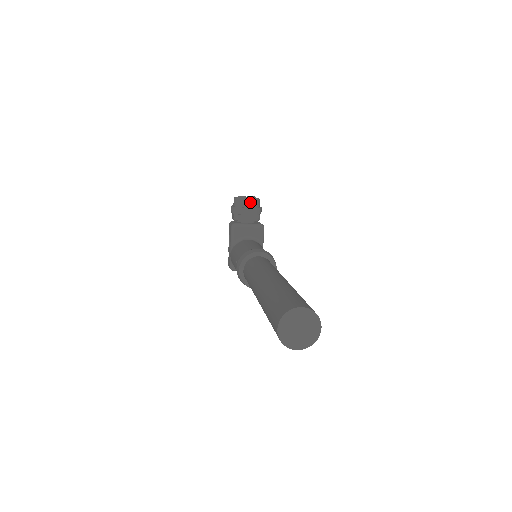
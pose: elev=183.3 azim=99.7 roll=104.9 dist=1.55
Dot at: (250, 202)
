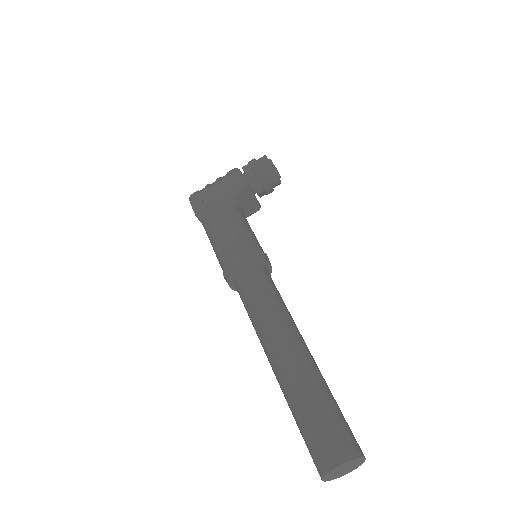
Dot at: (277, 181)
